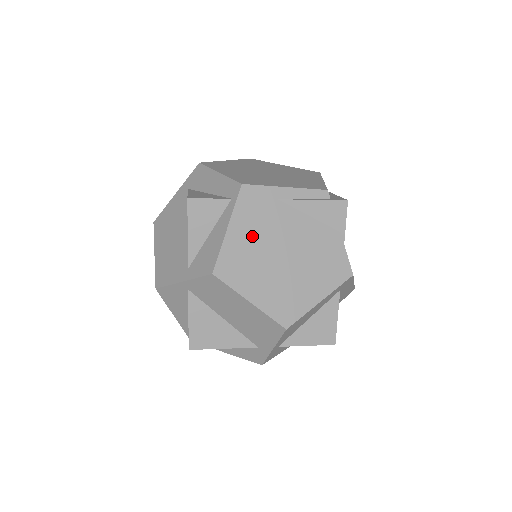
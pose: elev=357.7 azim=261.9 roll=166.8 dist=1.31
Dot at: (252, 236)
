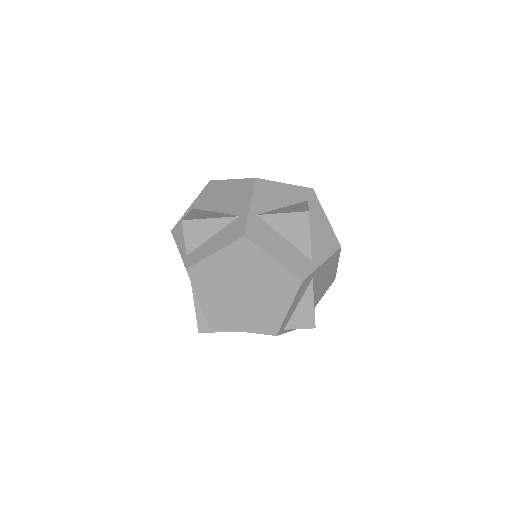
Dot at: occluded
